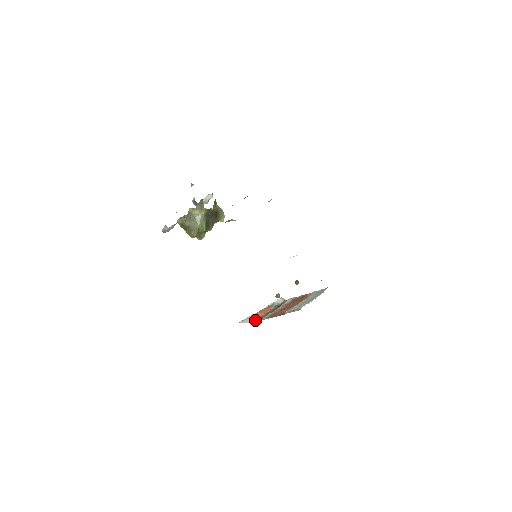
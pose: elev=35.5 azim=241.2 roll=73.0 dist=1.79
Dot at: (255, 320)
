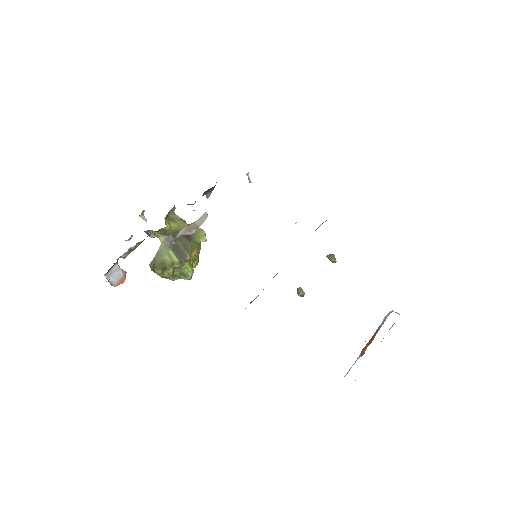
Dot at: occluded
